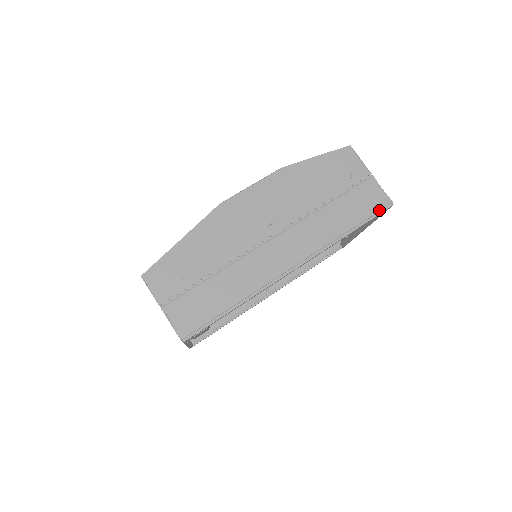
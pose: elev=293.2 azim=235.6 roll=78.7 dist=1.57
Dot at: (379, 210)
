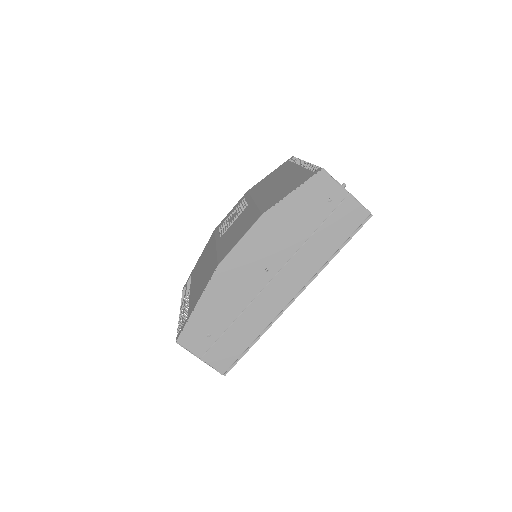
Dot at: (360, 225)
